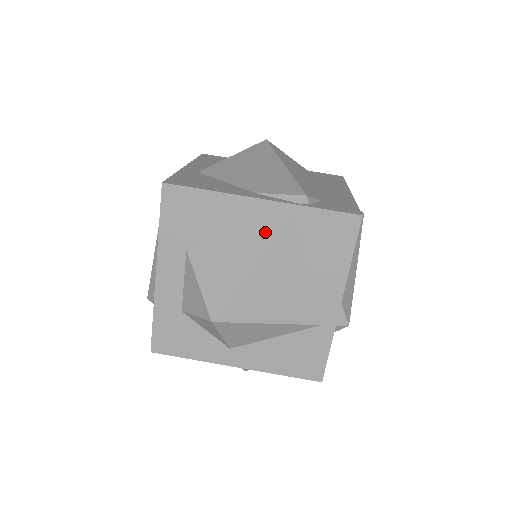
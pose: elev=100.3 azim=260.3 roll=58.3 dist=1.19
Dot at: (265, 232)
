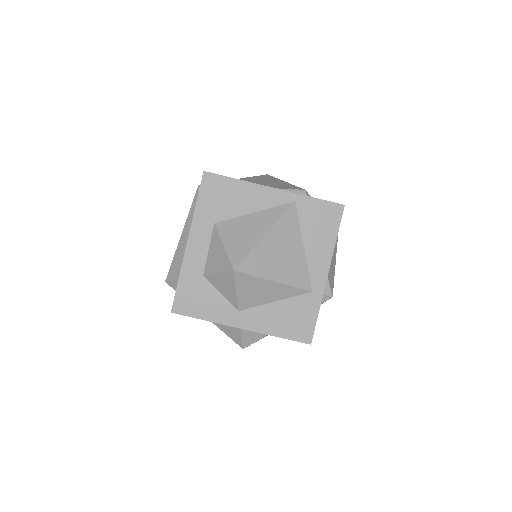
Dot at: (276, 212)
